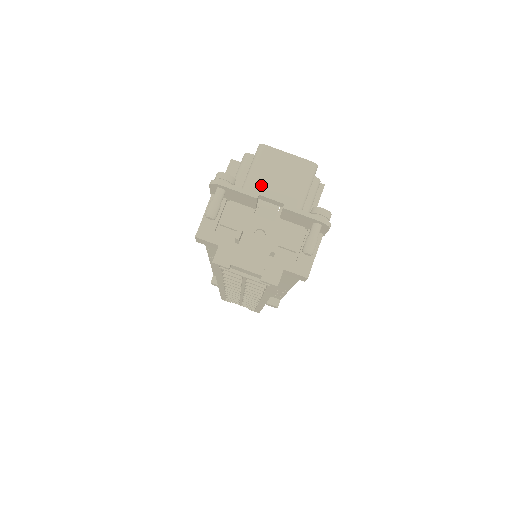
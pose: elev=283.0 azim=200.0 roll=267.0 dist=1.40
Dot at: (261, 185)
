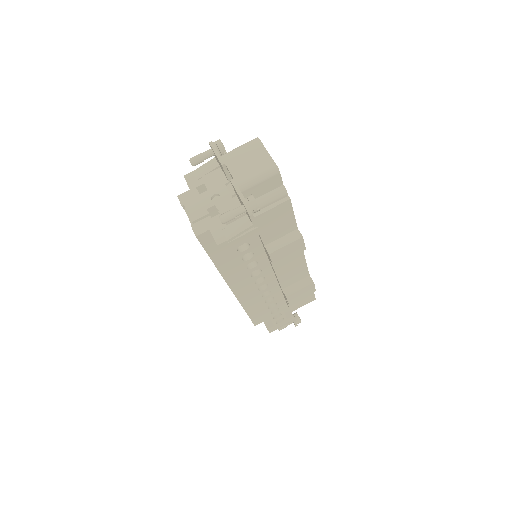
Dot at: (232, 159)
